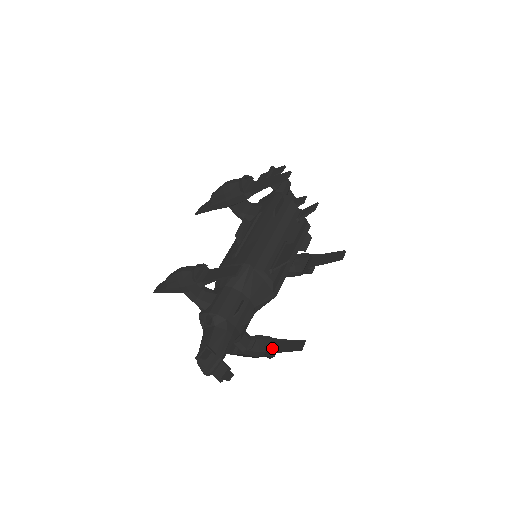
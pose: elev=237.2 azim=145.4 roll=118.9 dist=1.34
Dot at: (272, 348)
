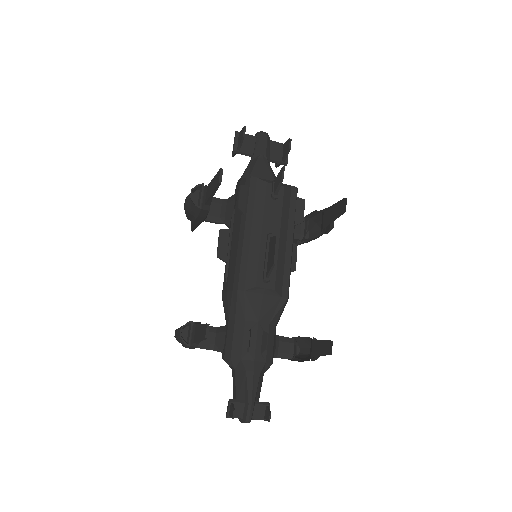
Dot at: (312, 350)
